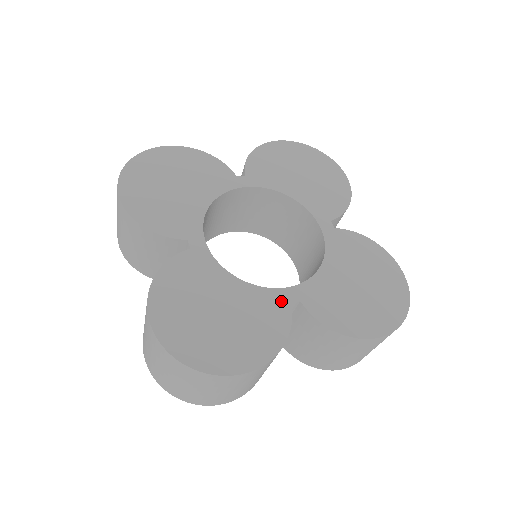
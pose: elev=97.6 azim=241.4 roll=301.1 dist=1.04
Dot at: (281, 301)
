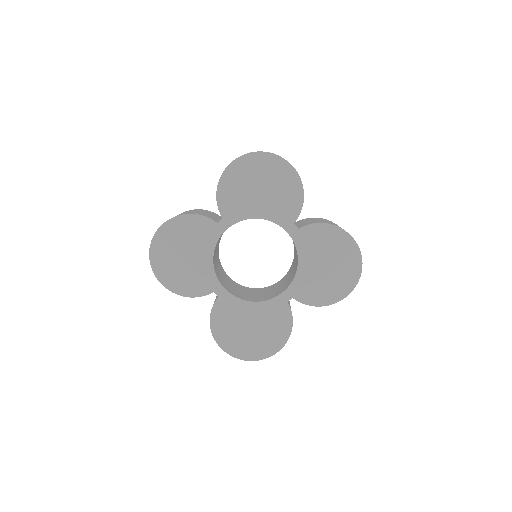
Dot at: (282, 304)
